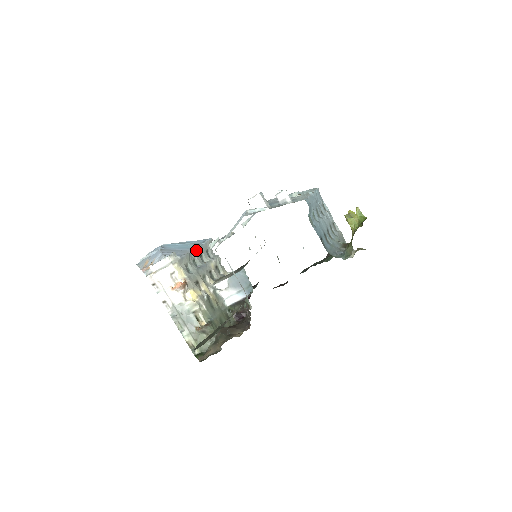
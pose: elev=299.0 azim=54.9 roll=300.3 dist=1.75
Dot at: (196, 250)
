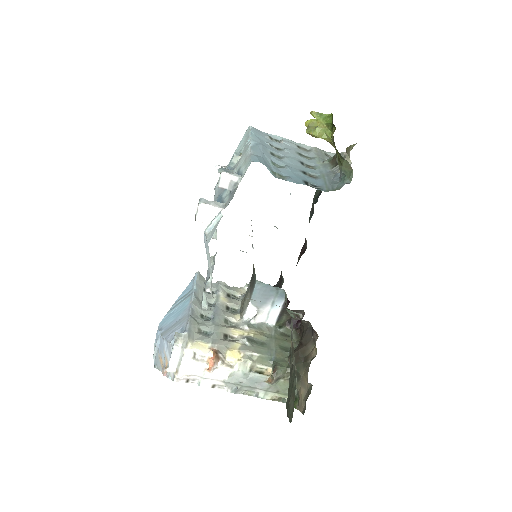
Dot at: (194, 304)
